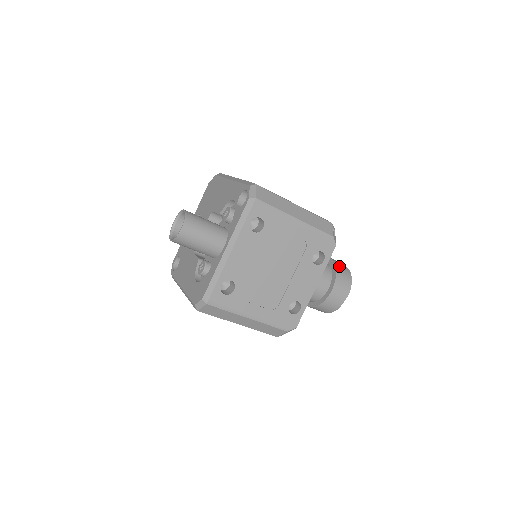
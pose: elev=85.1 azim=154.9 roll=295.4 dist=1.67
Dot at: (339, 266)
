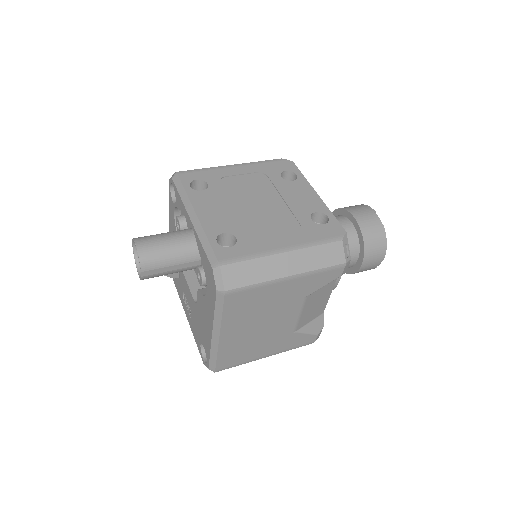
Dot at: occluded
